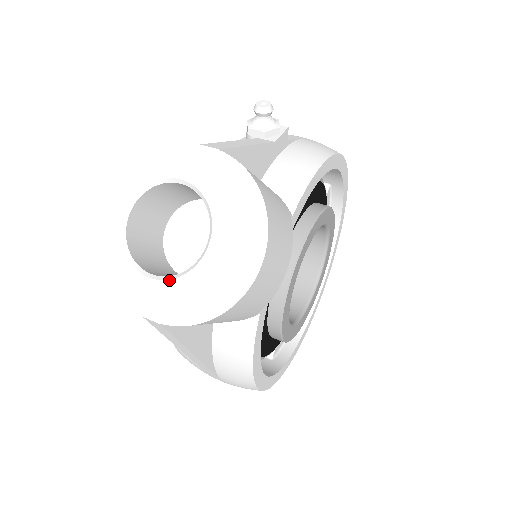
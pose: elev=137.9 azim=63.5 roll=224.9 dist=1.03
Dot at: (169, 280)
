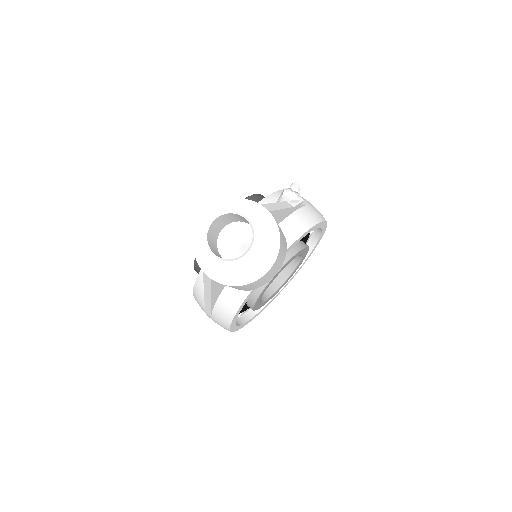
Dot at: (222, 260)
